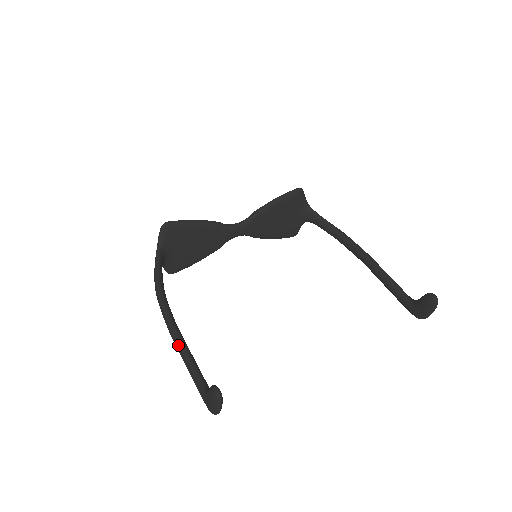
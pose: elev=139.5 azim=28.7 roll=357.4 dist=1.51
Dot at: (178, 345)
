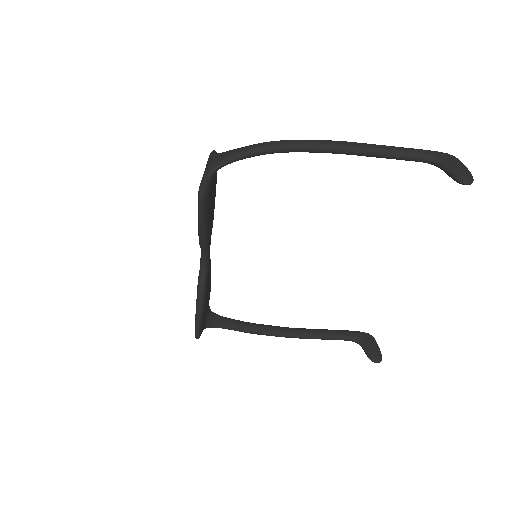
Dot at: occluded
